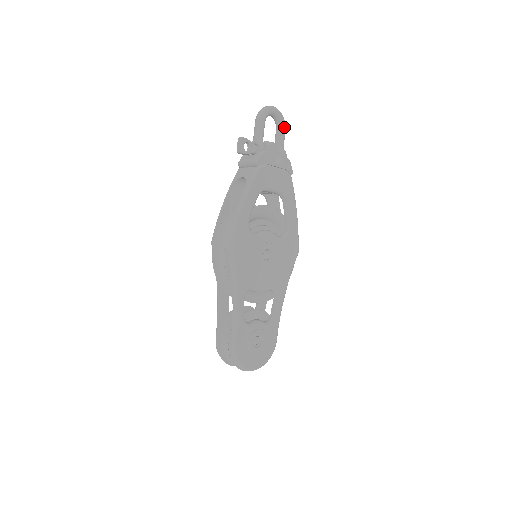
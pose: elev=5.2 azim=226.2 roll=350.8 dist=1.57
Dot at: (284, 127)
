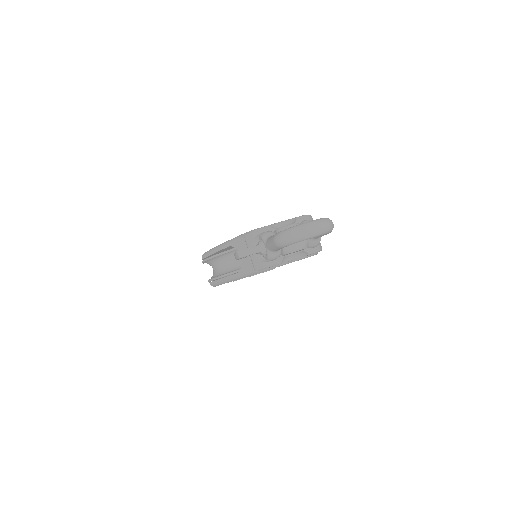
Dot at: occluded
